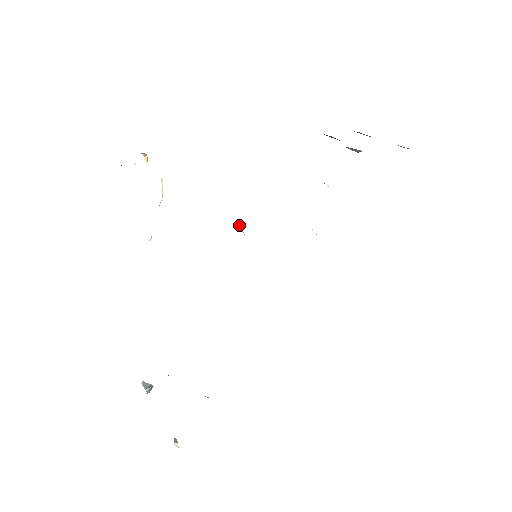
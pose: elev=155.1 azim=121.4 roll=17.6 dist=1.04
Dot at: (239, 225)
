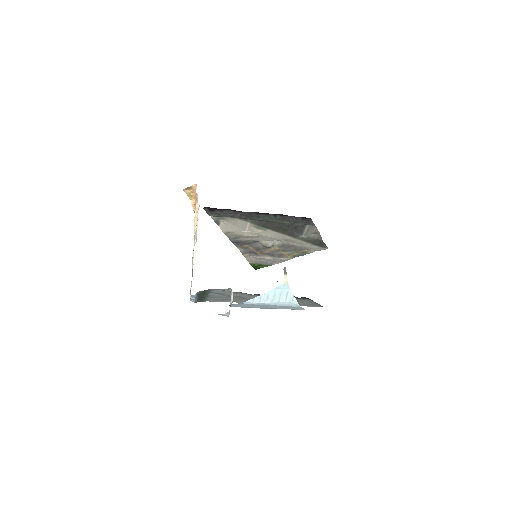
Dot at: occluded
